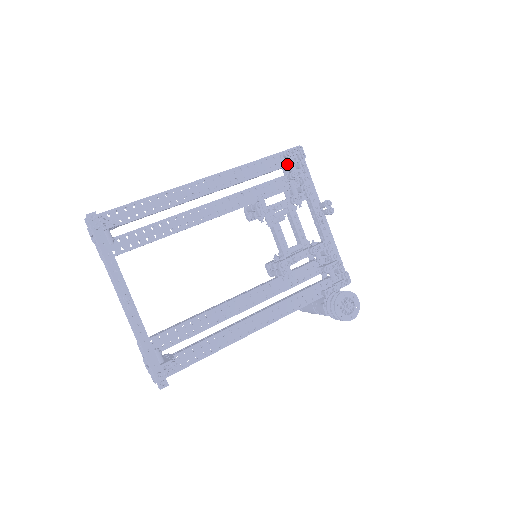
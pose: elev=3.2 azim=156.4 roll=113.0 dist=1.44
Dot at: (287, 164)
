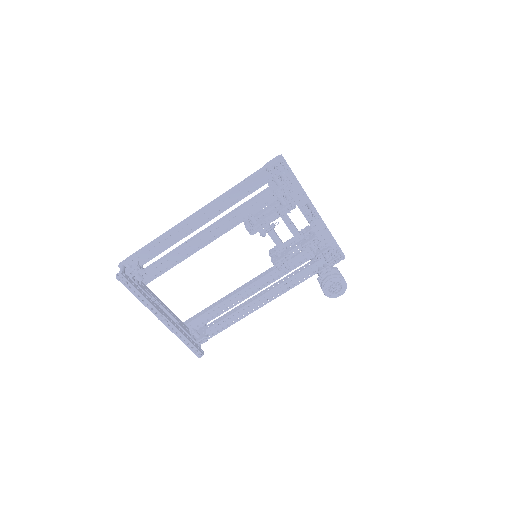
Dot at: (272, 179)
